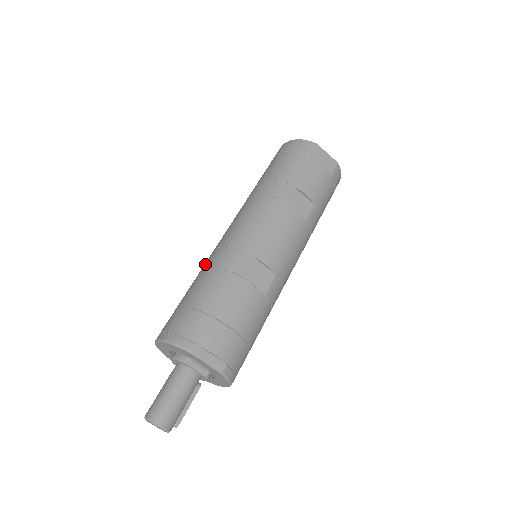
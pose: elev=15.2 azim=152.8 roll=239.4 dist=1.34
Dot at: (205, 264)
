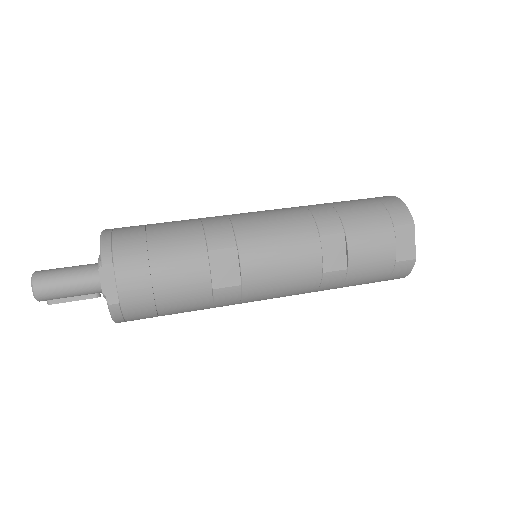
Dot at: occluded
